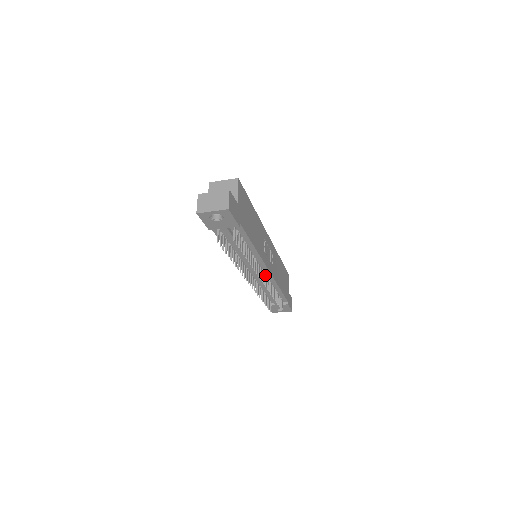
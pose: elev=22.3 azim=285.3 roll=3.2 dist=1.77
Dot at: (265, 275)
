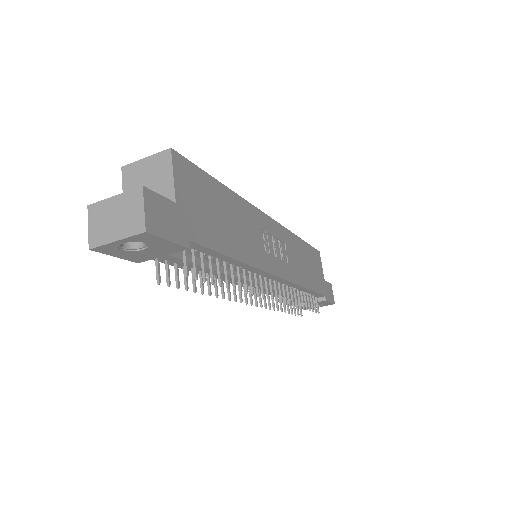
Dot at: (277, 282)
